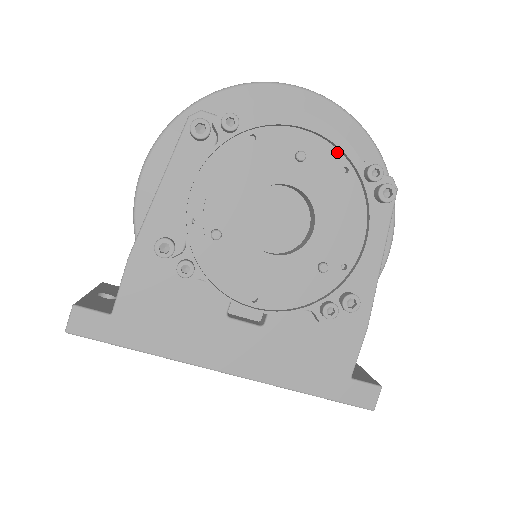
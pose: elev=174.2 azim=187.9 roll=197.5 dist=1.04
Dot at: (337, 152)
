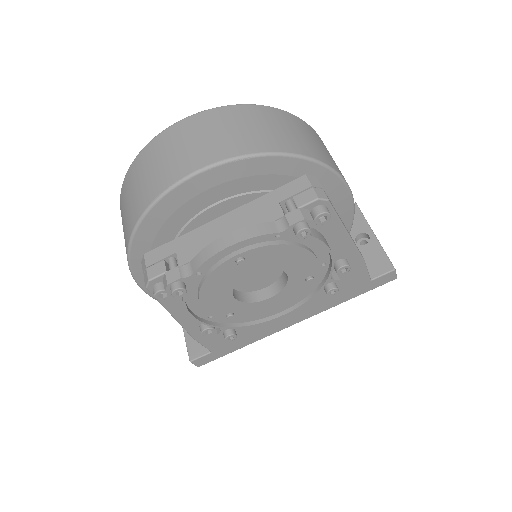
Dot at: (262, 234)
